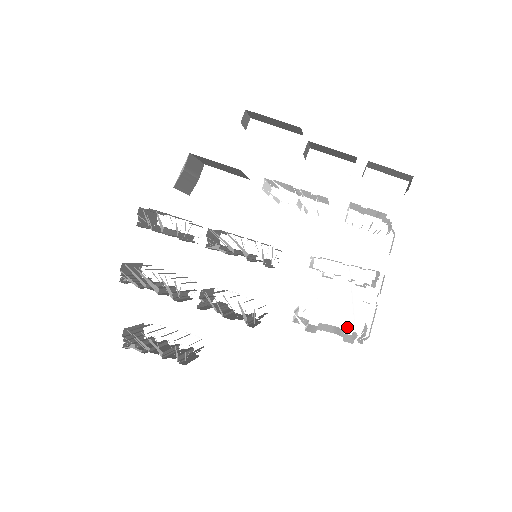
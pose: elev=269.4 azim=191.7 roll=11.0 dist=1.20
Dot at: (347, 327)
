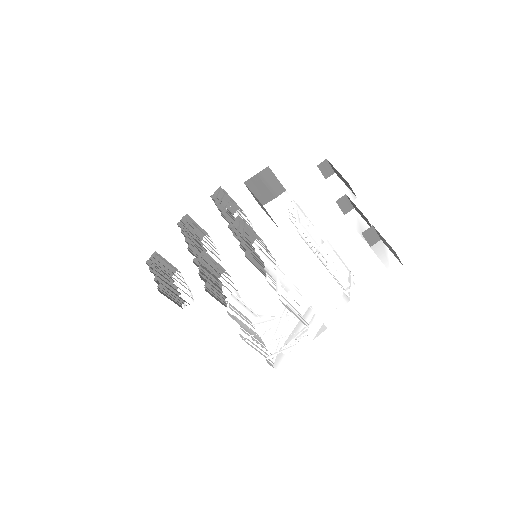
Dot at: (272, 351)
